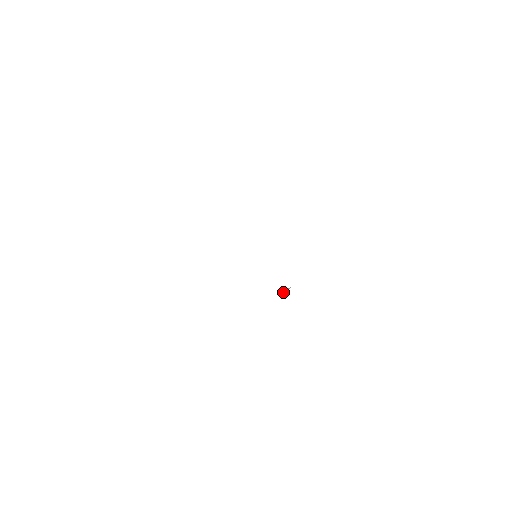
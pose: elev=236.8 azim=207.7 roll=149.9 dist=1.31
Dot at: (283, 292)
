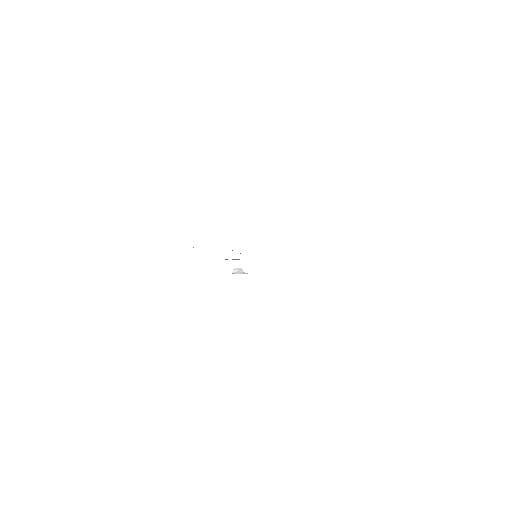
Dot at: (237, 271)
